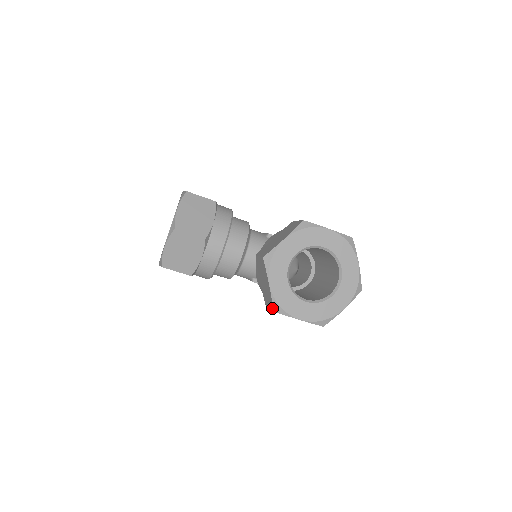
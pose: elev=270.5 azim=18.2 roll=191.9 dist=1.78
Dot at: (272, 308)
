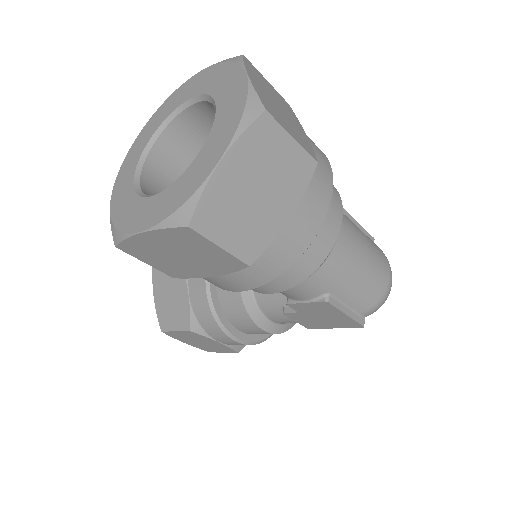
Dot at: occluded
